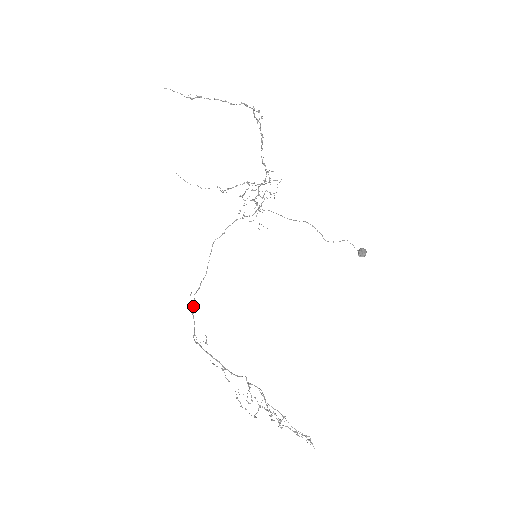
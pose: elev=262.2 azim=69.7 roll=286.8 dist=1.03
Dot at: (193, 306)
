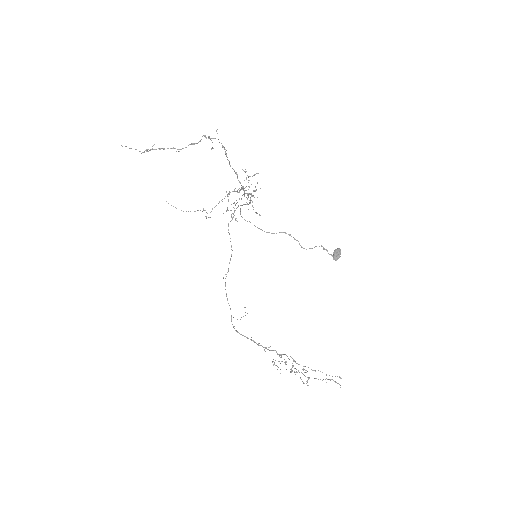
Dot at: occluded
